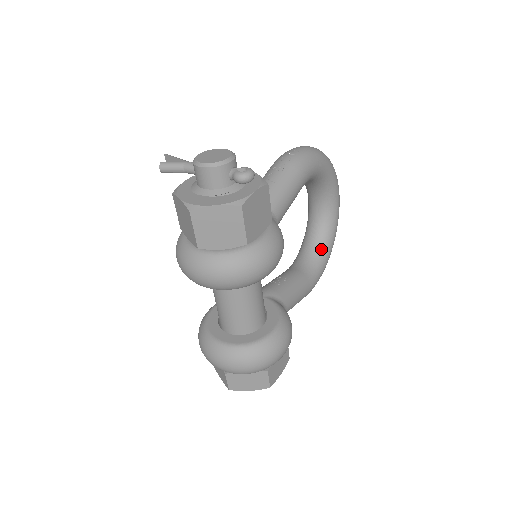
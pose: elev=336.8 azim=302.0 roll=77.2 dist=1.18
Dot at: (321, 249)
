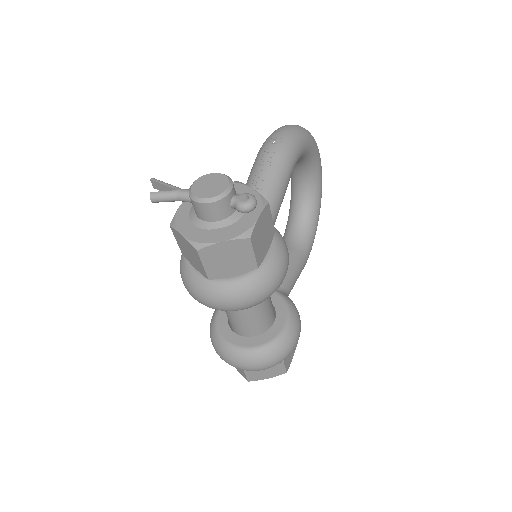
Dot at: (309, 221)
